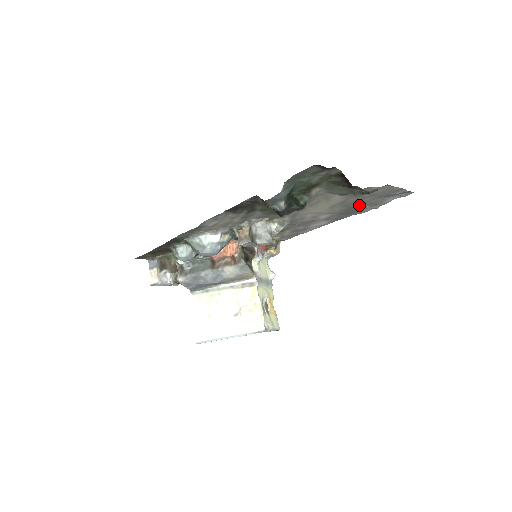
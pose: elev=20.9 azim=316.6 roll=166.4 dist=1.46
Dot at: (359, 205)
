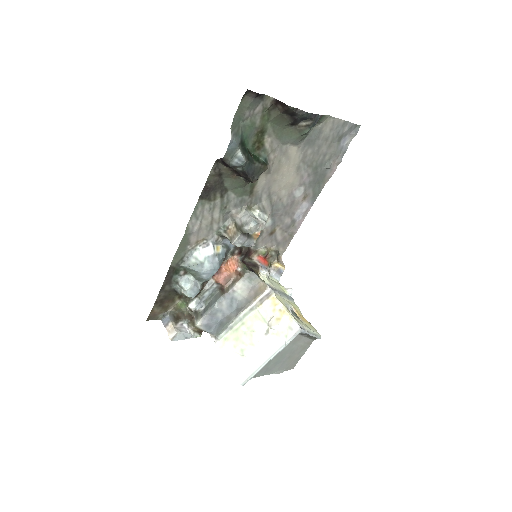
Dot at: (322, 161)
